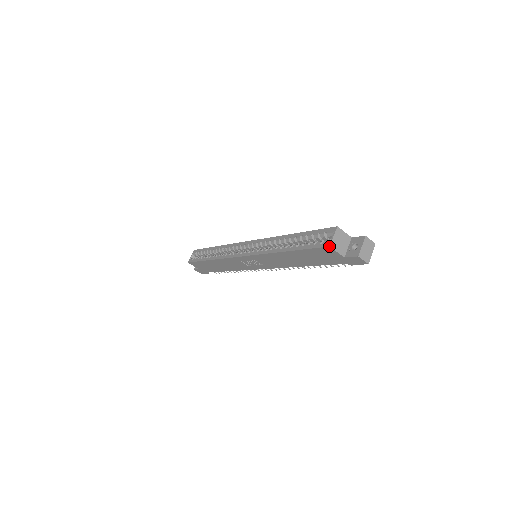
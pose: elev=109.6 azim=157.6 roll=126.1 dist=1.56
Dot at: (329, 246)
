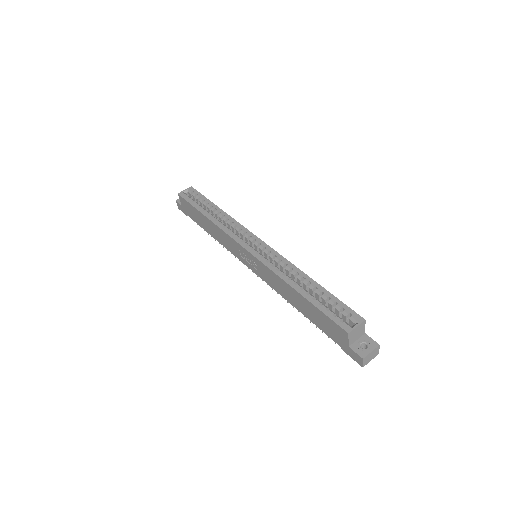
Dot at: (348, 333)
